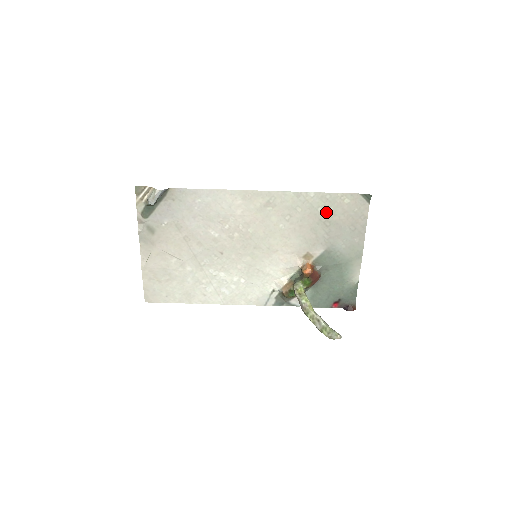
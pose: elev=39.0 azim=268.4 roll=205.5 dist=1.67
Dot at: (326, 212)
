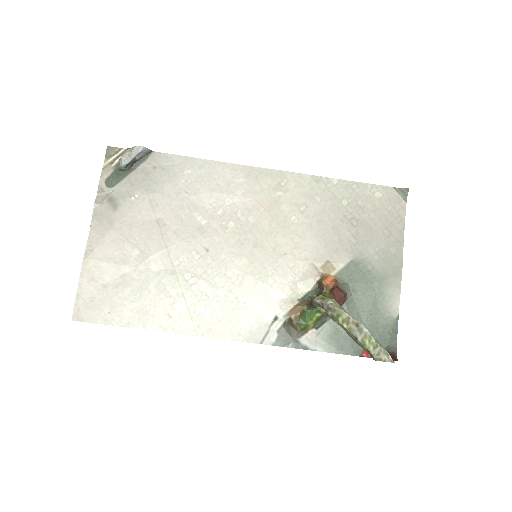
Dot at: (352, 207)
